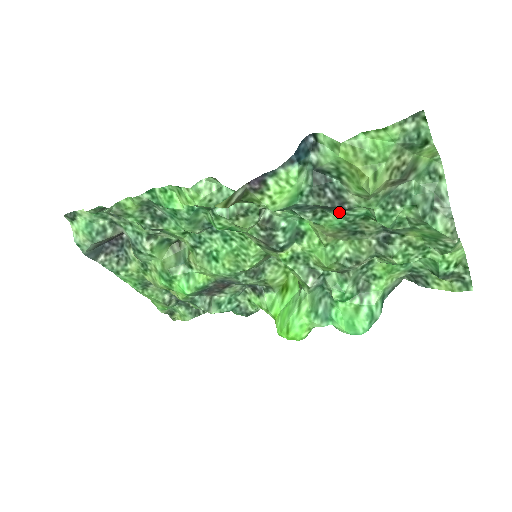
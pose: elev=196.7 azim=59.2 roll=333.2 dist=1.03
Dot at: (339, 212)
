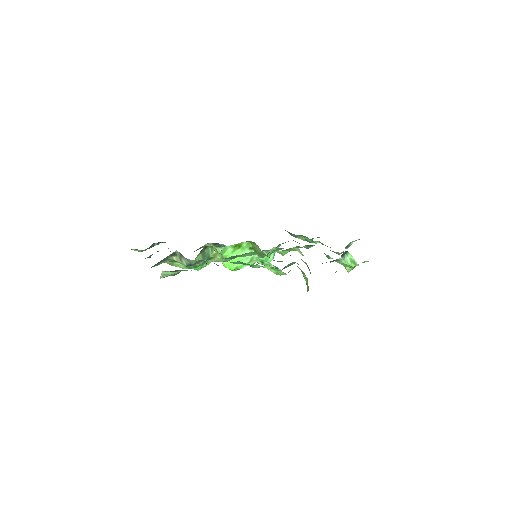
Dot at: occluded
